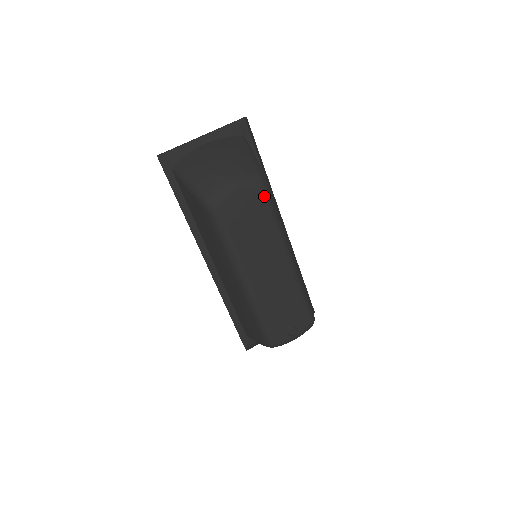
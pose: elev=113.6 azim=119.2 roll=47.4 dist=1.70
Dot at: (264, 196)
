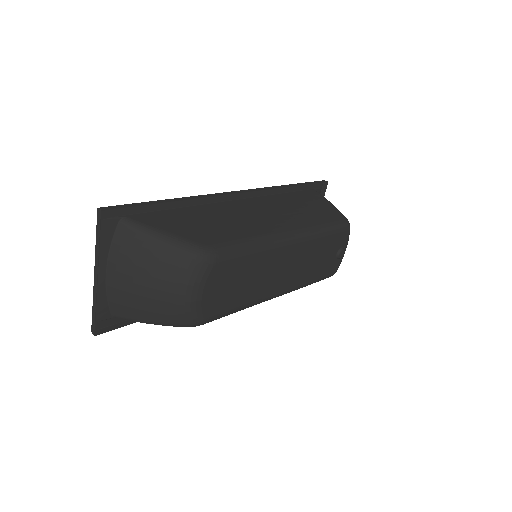
Dot at: (224, 262)
